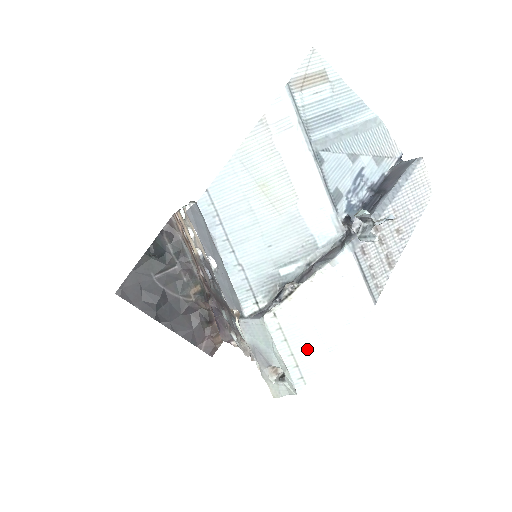
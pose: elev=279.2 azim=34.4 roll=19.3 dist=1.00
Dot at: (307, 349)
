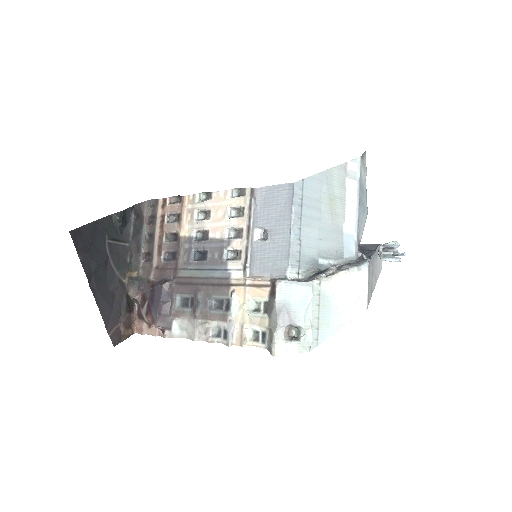
Dot at: (327, 319)
